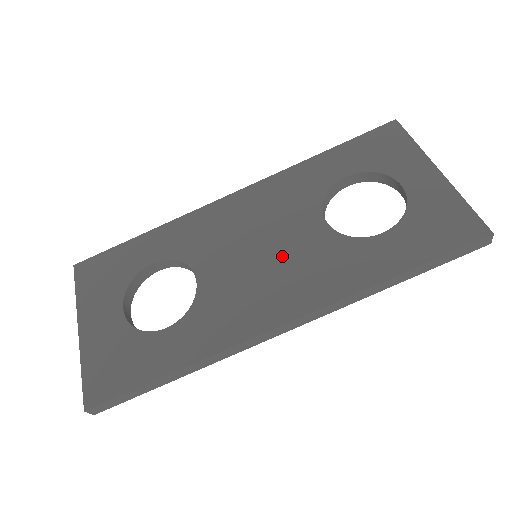
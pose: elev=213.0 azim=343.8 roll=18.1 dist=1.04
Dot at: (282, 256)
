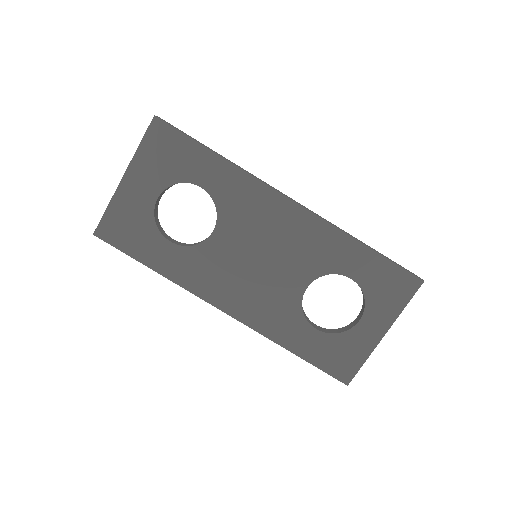
Dot at: (264, 279)
